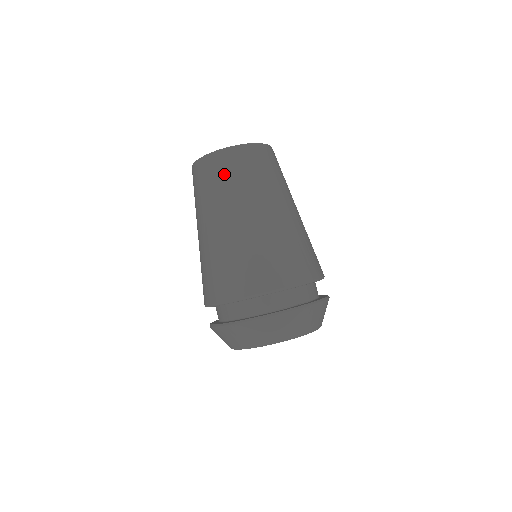
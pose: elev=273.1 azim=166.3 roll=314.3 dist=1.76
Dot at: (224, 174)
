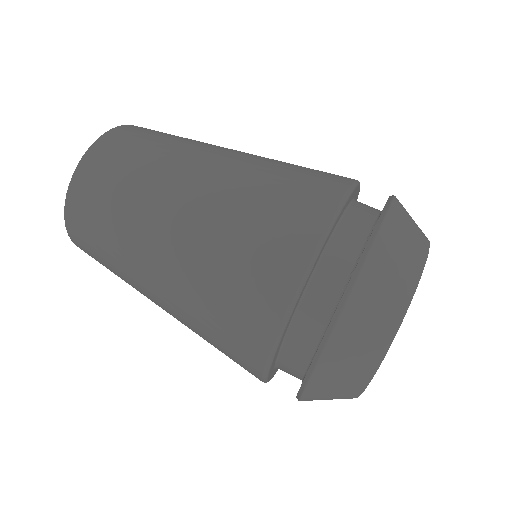
Dot at: (102, 199)
